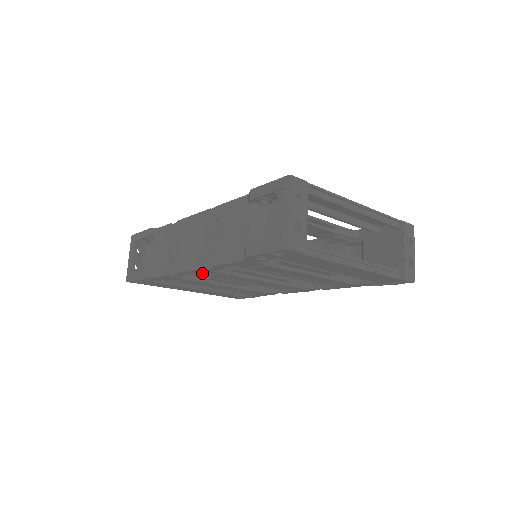
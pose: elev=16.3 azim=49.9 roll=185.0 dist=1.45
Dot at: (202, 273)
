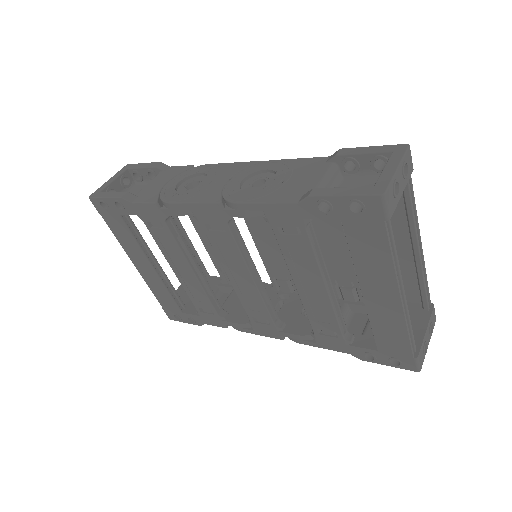
Dot at: (207, 218)
